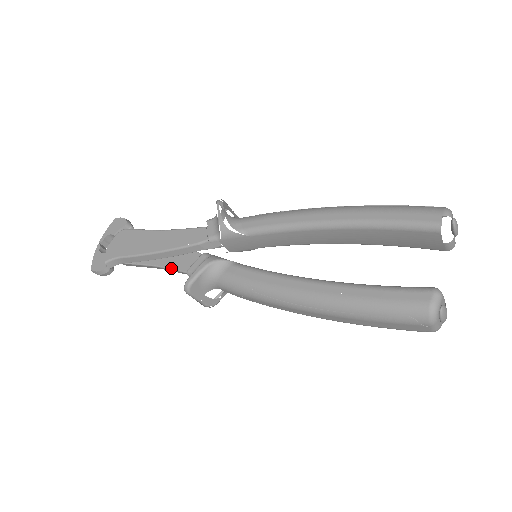
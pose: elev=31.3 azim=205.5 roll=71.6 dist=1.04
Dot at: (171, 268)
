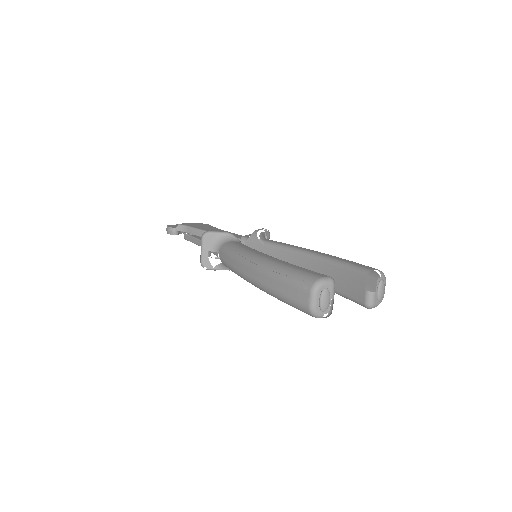
Dot at: occluded
